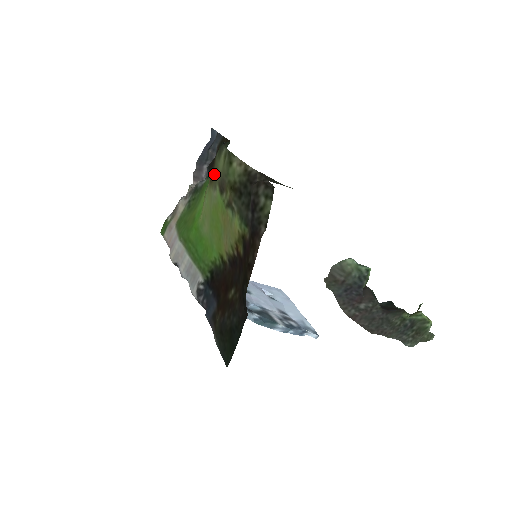
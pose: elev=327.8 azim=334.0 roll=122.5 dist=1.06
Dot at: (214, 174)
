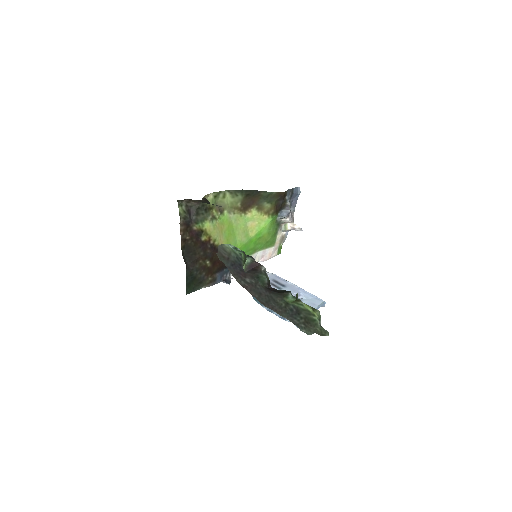
Dot at: (237, 206)
